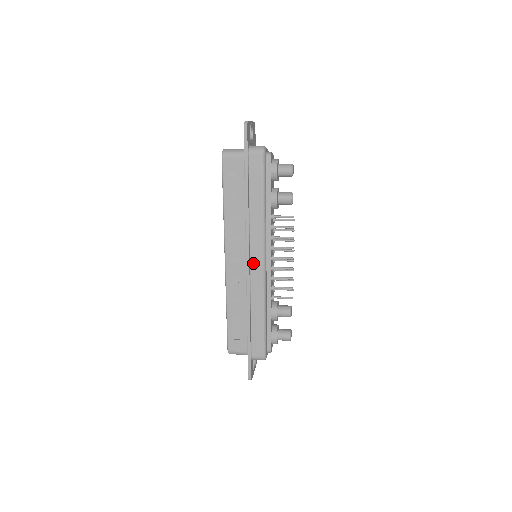
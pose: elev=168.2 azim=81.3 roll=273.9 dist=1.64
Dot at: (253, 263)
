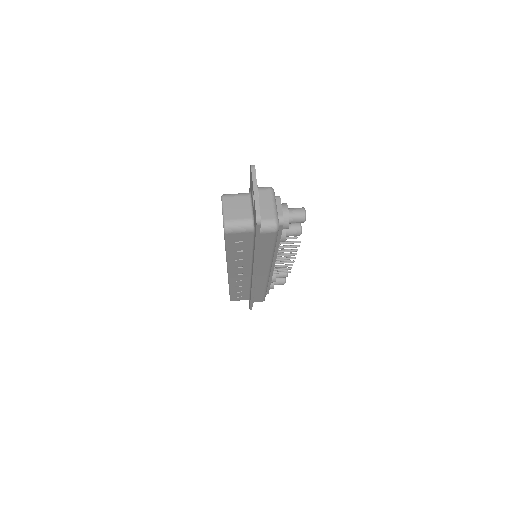
Dot at: (258, 276)
